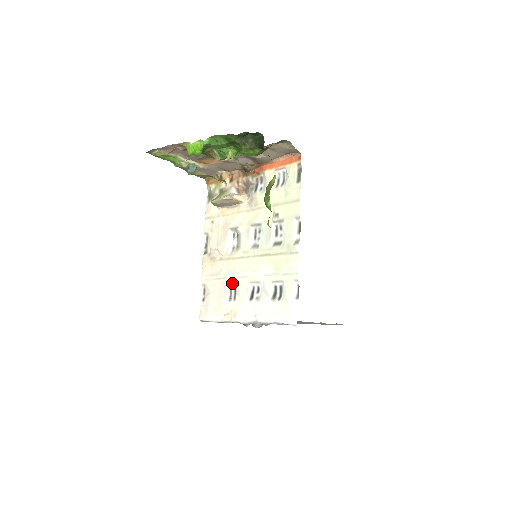
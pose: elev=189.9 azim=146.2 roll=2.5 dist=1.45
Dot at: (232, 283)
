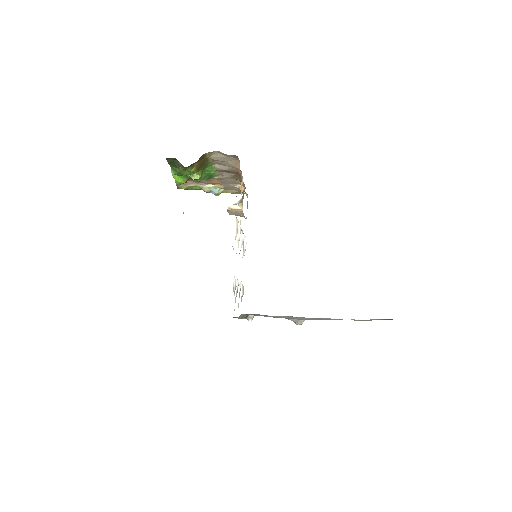
Dot at: occluded
